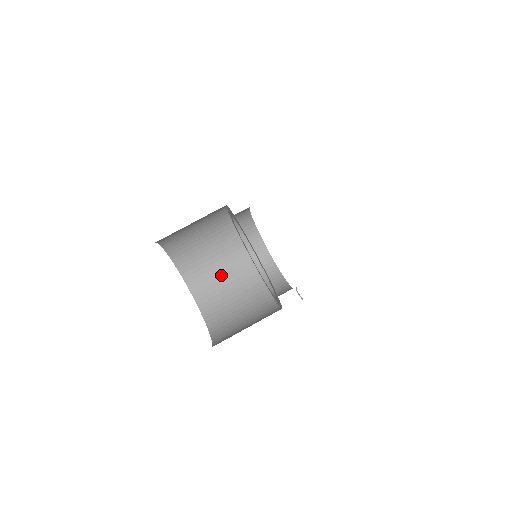
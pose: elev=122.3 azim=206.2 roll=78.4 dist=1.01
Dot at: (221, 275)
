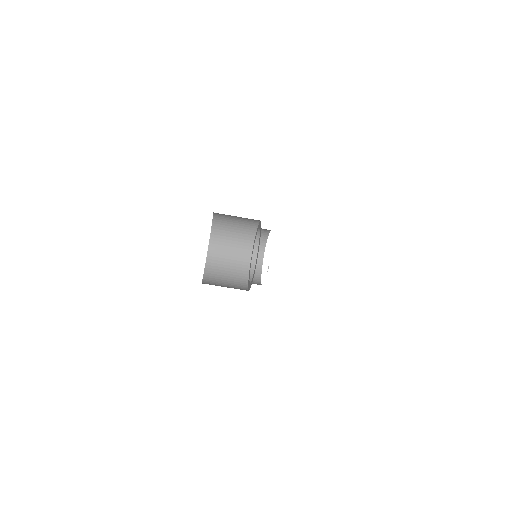
Dot at: (226, 276)
